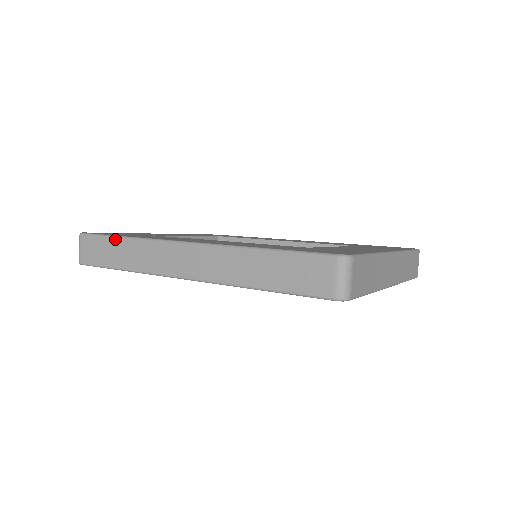
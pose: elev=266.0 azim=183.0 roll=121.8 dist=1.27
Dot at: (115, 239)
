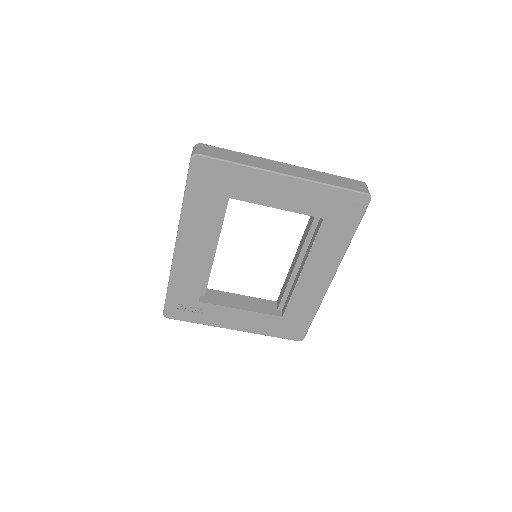
Dot at: occluded
